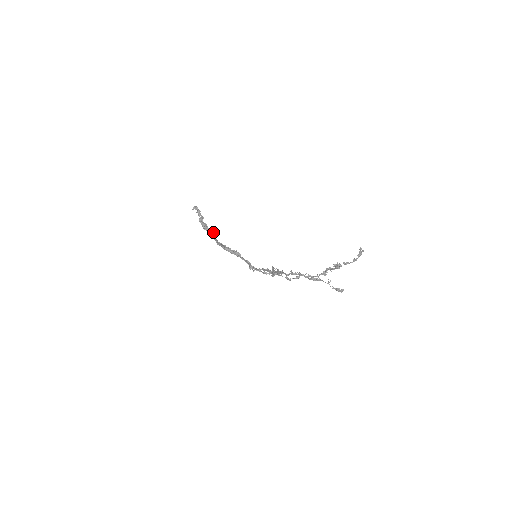
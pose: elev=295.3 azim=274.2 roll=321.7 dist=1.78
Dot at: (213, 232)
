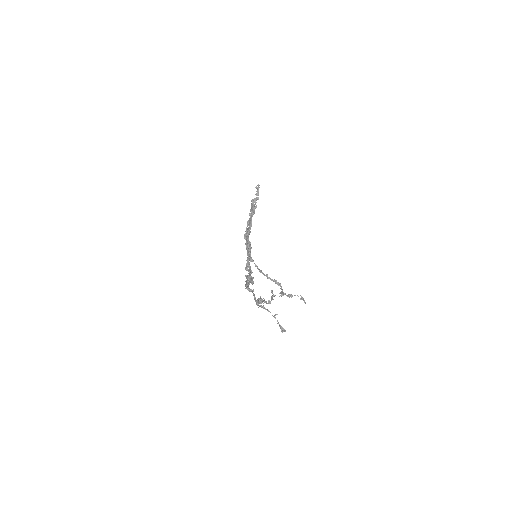
Dot at: (251, 216)
